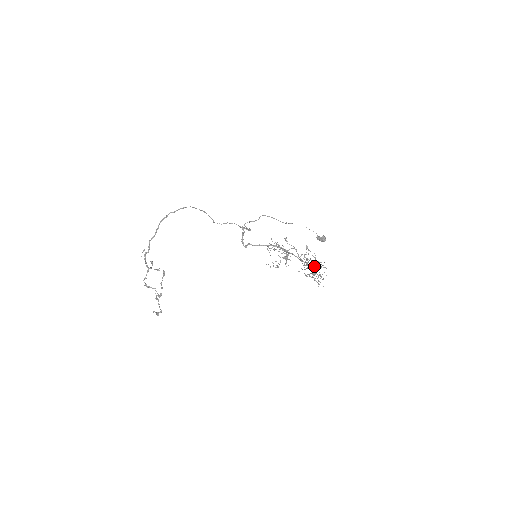
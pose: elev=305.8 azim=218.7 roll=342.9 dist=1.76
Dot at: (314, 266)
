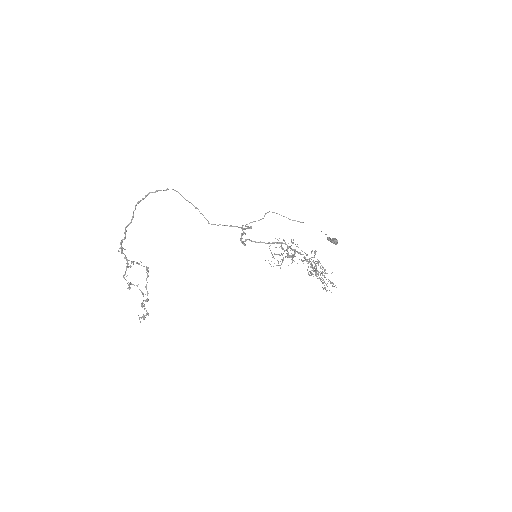
Dot at: (321, 273)
